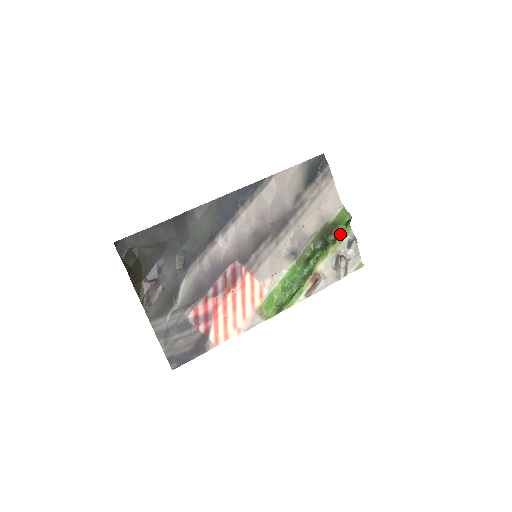
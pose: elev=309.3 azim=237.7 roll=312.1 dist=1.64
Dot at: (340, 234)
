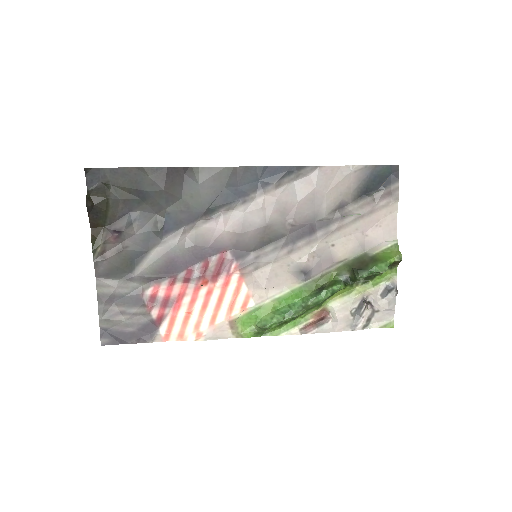
Dot at: (378, 274)
